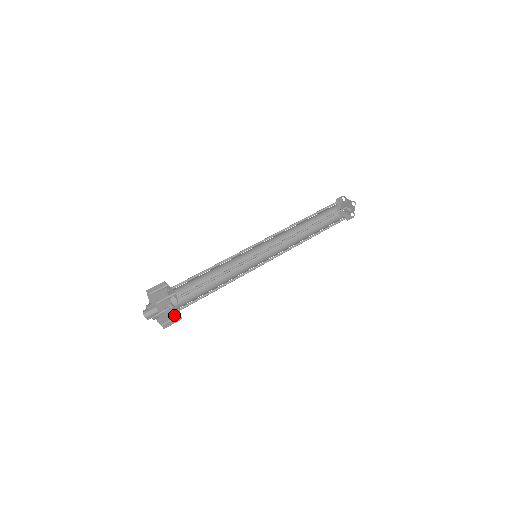
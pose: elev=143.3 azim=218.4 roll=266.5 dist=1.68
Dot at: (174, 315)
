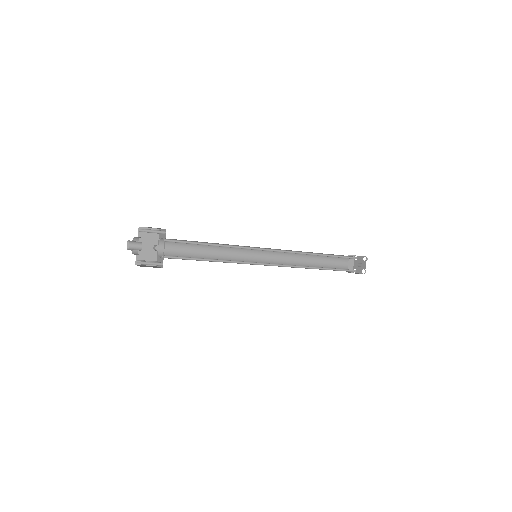
Dot at: occluded
